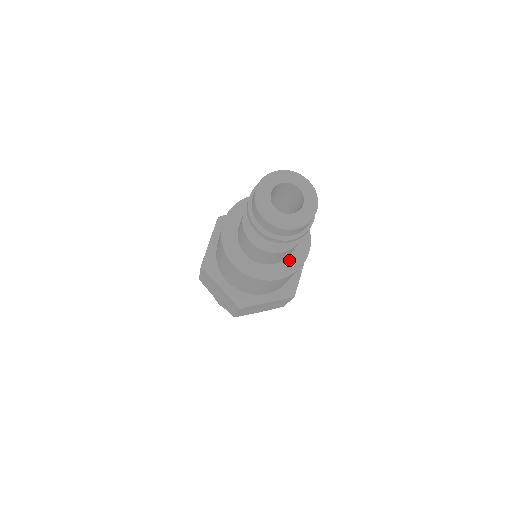
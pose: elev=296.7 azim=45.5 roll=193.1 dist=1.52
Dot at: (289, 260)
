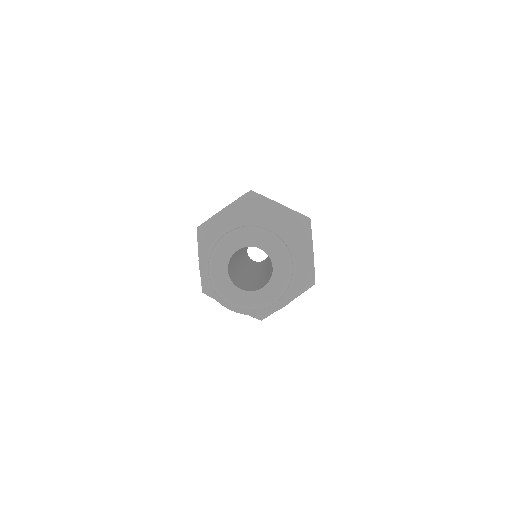
Dot at: occluded
